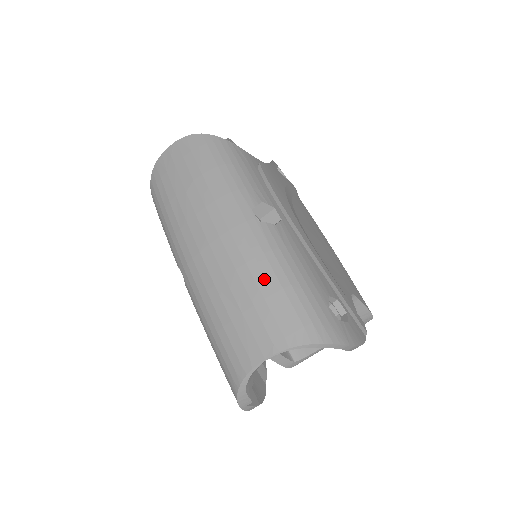
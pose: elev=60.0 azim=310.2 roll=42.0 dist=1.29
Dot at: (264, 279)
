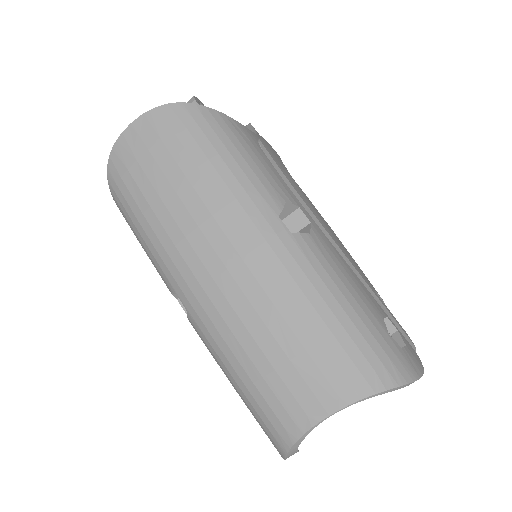
Dot at: (315, 314)
